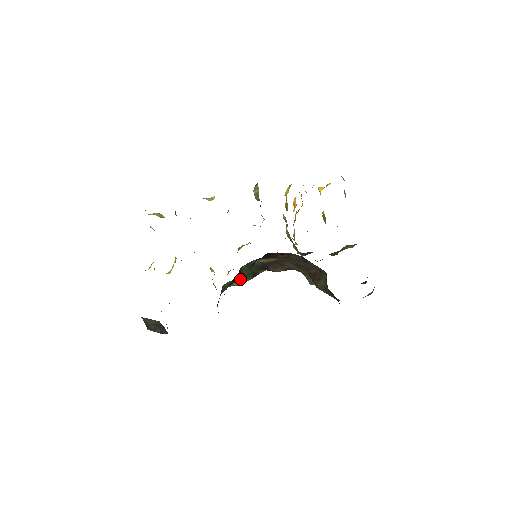
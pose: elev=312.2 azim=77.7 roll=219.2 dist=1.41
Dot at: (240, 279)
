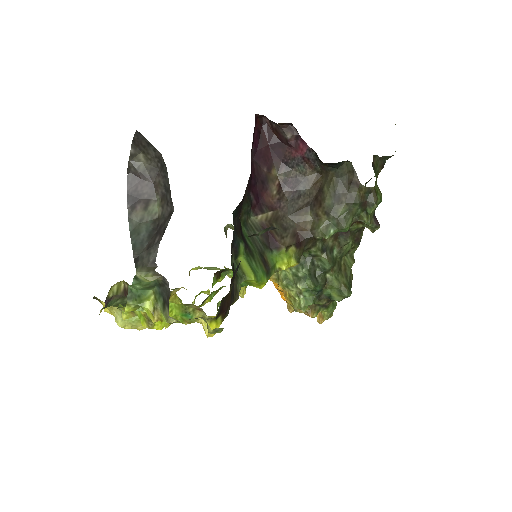
Dot at: (249, 261)
